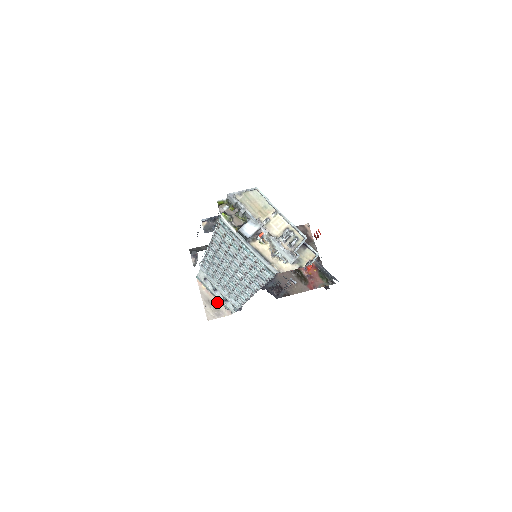
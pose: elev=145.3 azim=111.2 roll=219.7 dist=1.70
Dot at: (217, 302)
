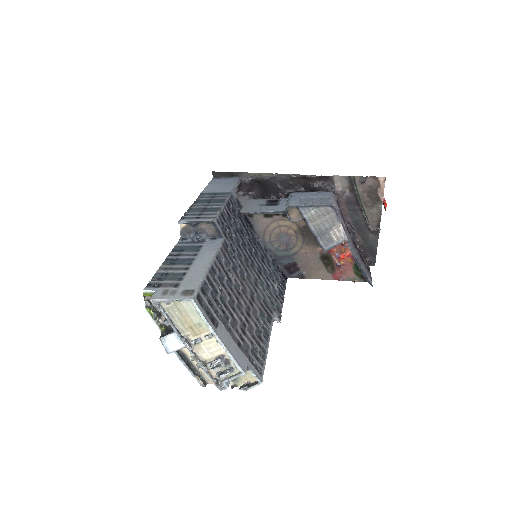
Dot at: occluded
